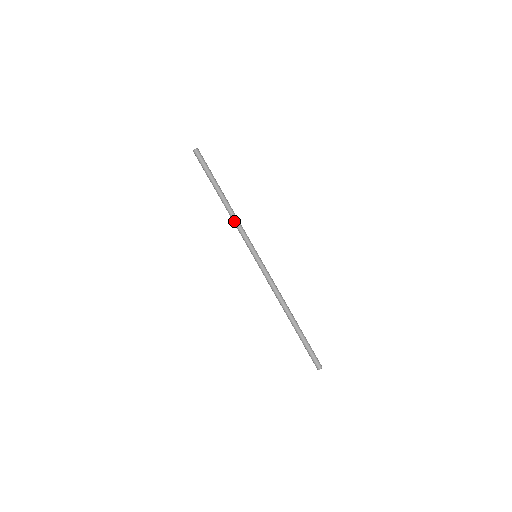
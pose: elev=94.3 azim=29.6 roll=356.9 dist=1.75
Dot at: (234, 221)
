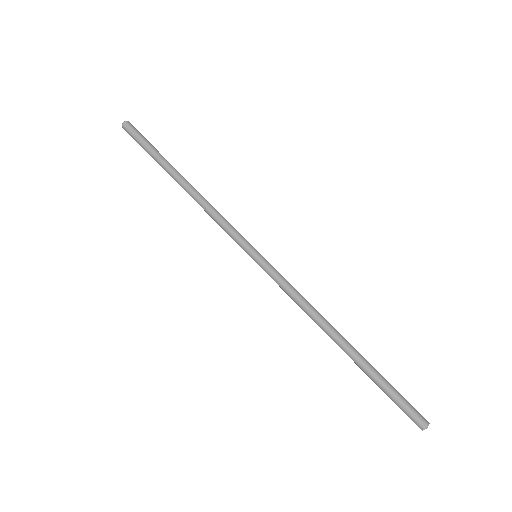
Dot at: (210, 207)
